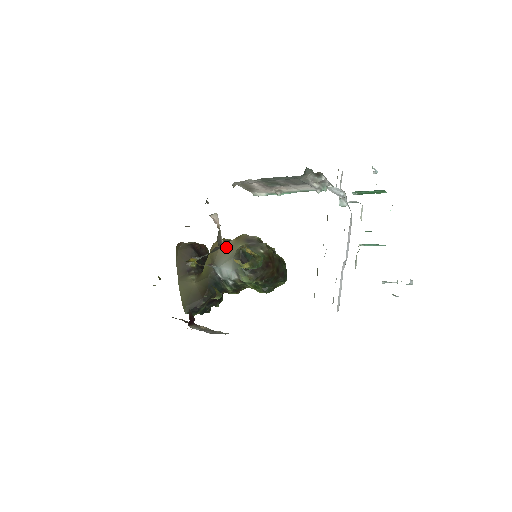
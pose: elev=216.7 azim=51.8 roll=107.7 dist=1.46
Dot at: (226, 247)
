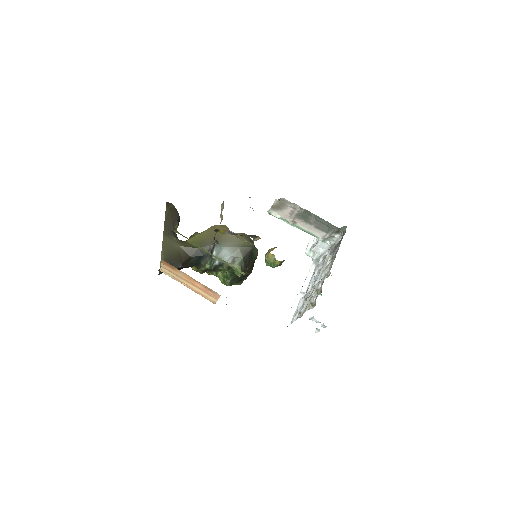
Dot at: occluded
